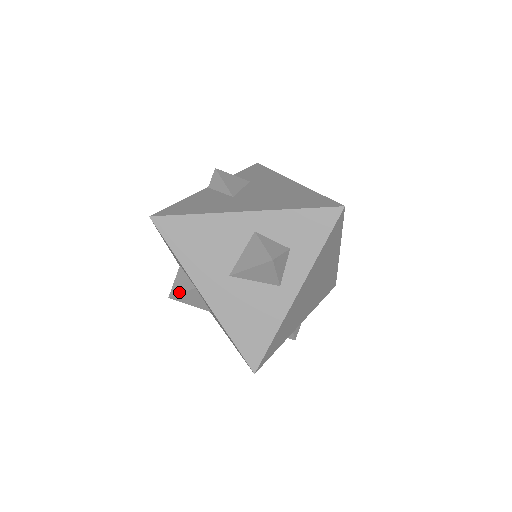
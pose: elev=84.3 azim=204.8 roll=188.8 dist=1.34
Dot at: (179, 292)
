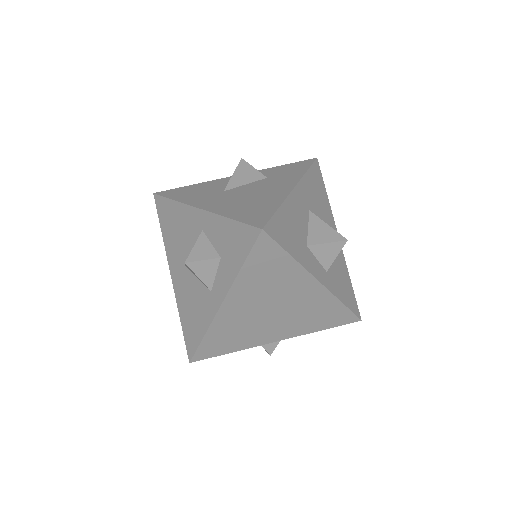
Dot at: occluded
